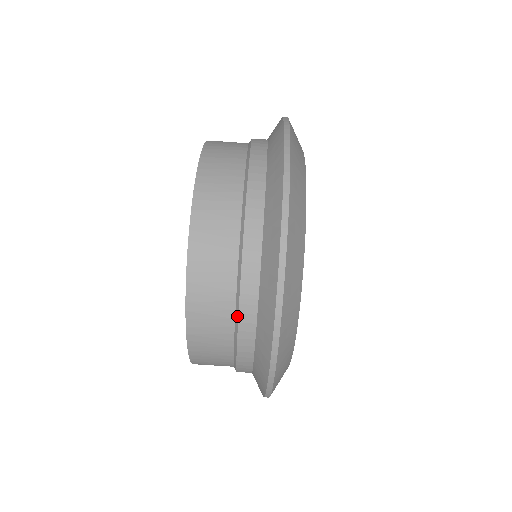
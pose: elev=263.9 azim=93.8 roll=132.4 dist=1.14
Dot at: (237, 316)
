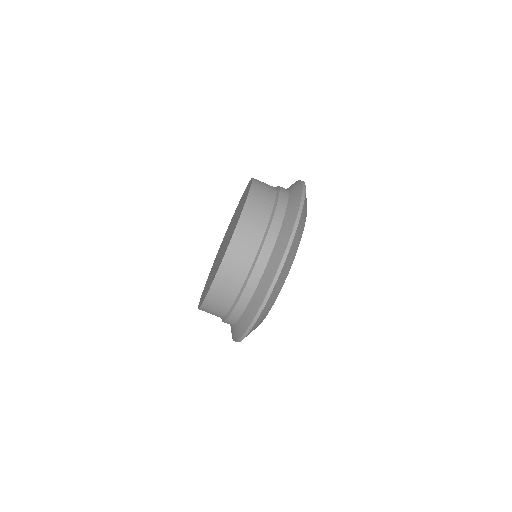
Dot at: (235, 304)
